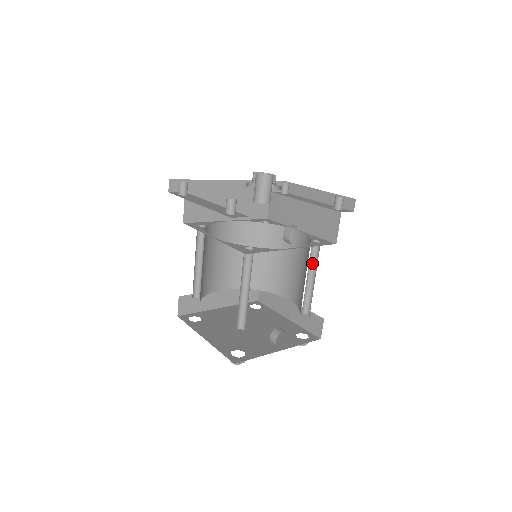
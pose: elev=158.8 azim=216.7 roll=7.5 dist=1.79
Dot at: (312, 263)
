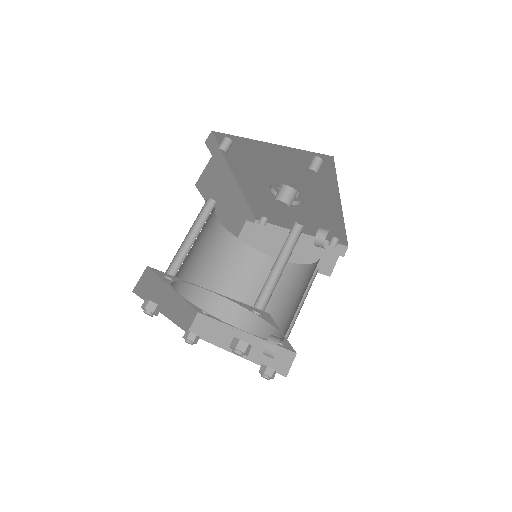
Dot at: occluded
